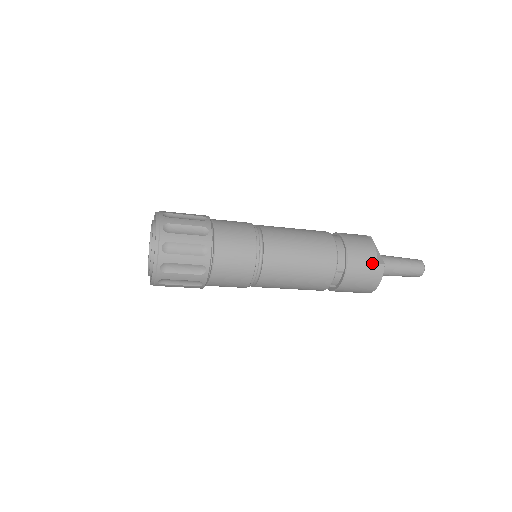
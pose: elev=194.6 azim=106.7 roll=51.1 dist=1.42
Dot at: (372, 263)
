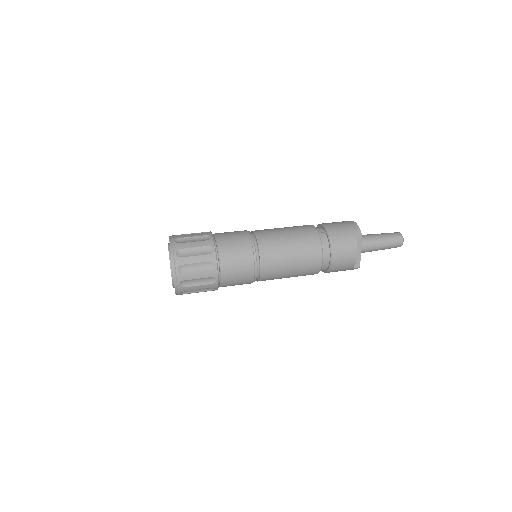
Dot at: (349, 269)
